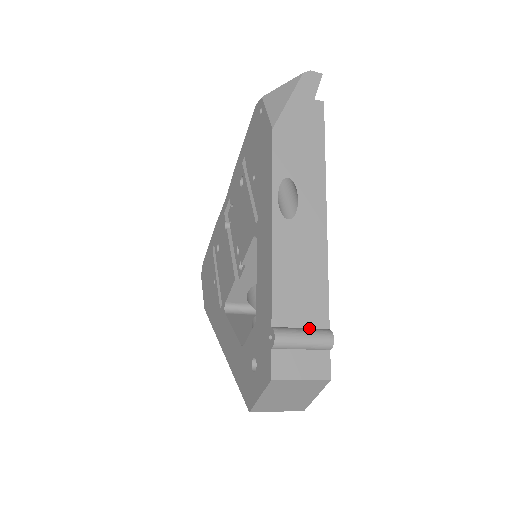
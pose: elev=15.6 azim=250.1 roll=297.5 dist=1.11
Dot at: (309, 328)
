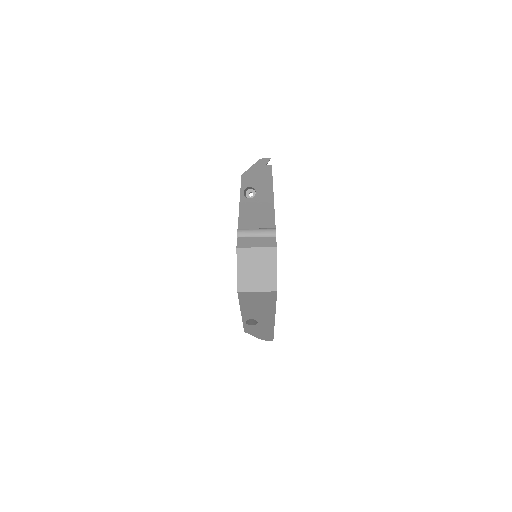
Dot at: occluded
